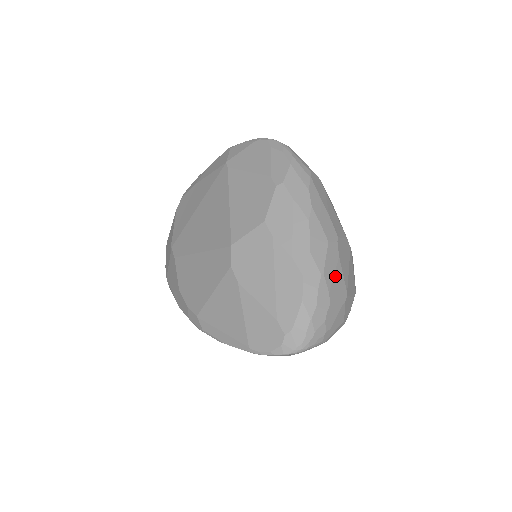
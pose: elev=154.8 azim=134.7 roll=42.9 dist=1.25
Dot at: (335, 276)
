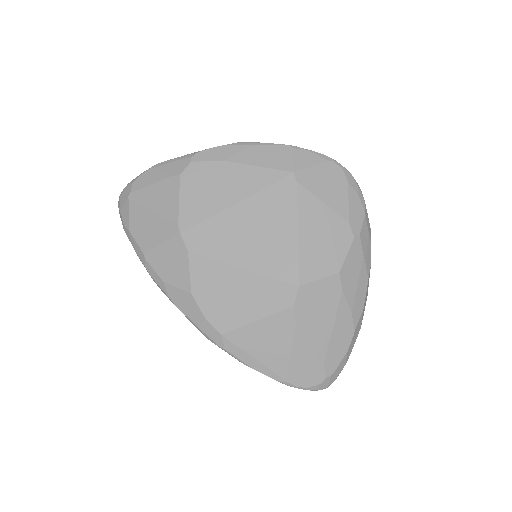
Dot at: occluded
